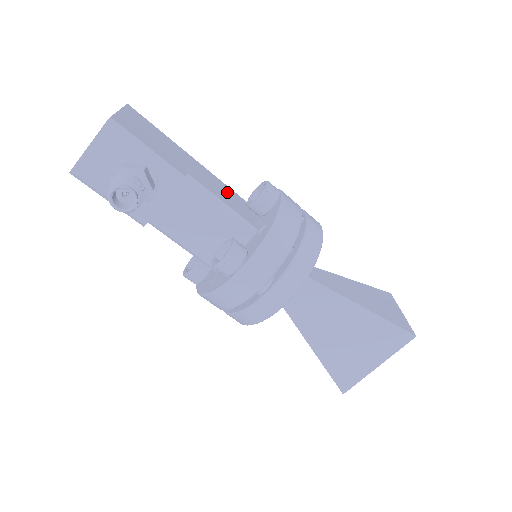
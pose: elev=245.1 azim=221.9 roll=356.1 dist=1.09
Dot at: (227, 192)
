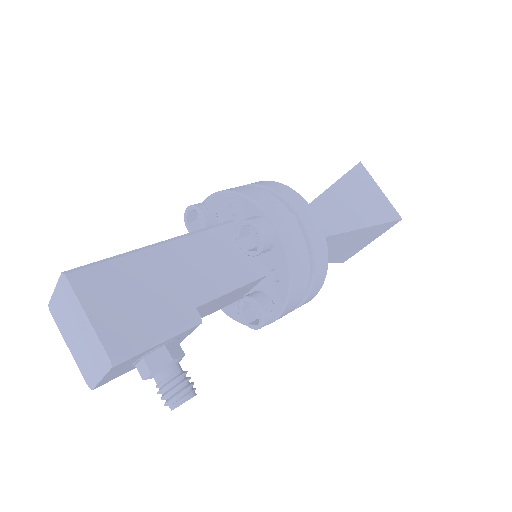
Dot at: (215, 250)
